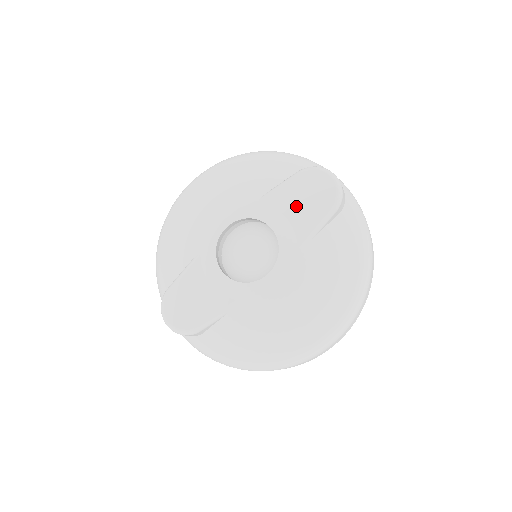
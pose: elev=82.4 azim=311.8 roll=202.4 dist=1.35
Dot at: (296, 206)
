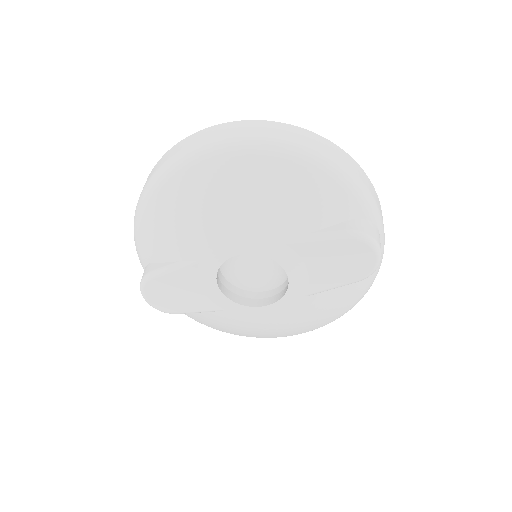
Dot at: (323, 265)
